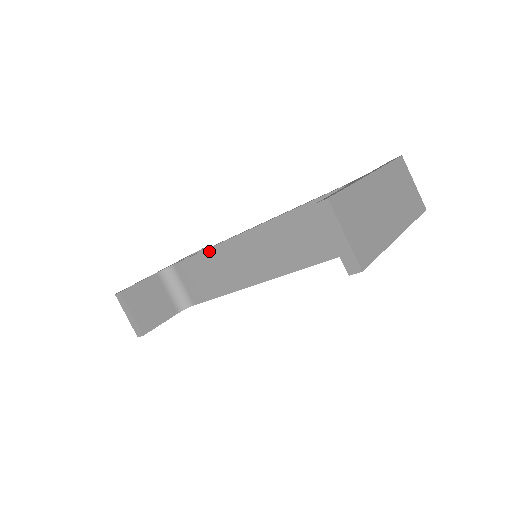
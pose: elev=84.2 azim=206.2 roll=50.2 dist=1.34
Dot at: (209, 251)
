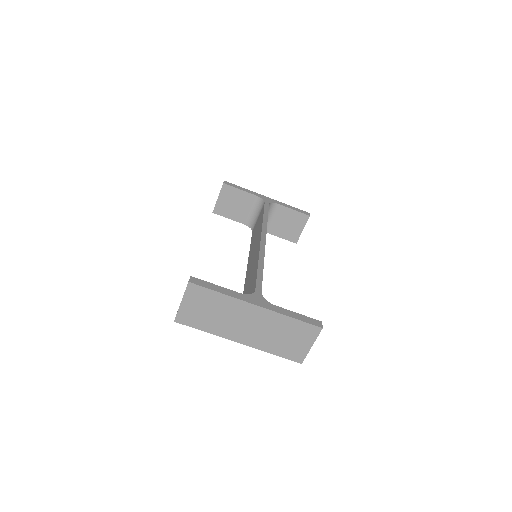
Dot at: (262, 222)
